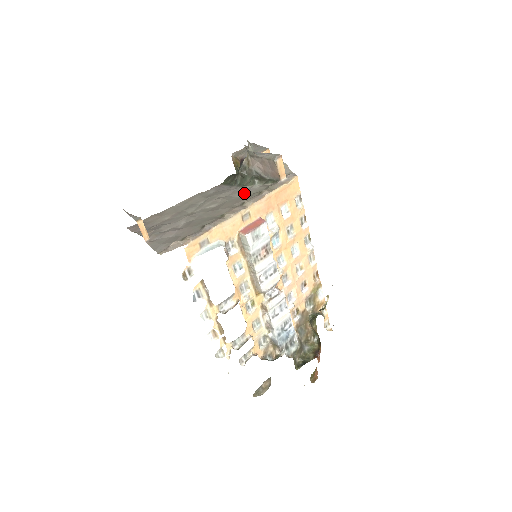
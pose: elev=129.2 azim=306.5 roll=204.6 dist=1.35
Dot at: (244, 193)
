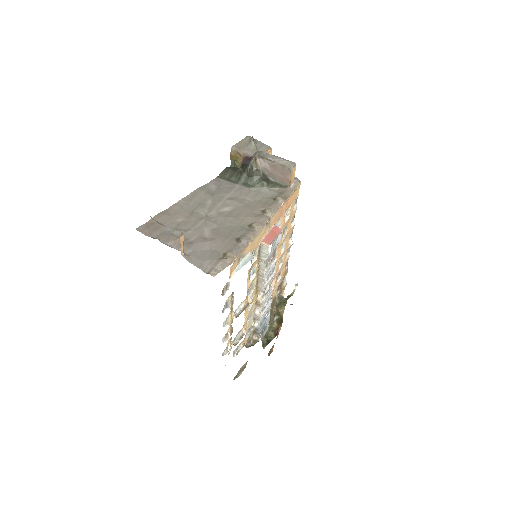
Dot at: (256, 197)
